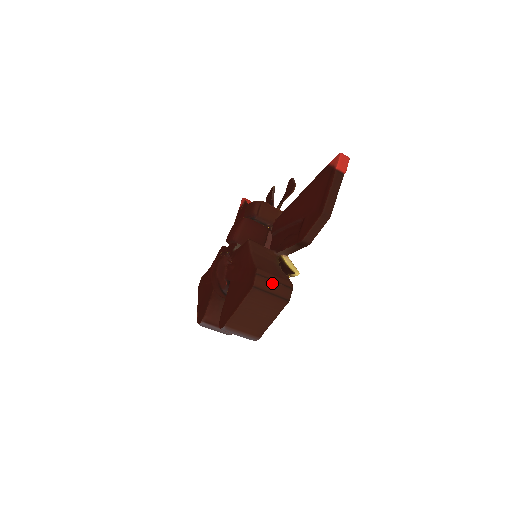
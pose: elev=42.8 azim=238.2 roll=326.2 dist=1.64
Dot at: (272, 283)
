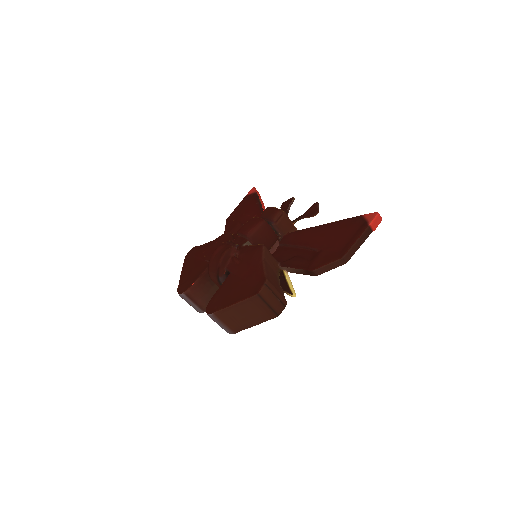
Dot at: (273, 296)
